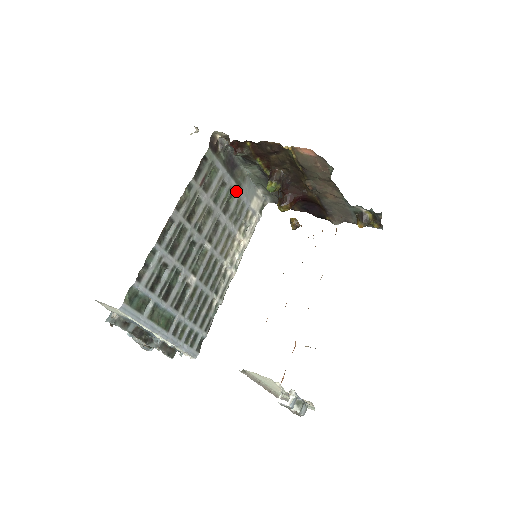
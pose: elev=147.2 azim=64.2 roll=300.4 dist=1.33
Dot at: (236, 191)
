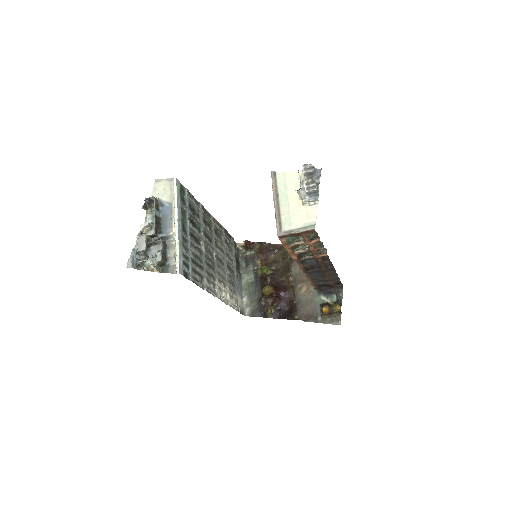
Dot at: (235, 275)
